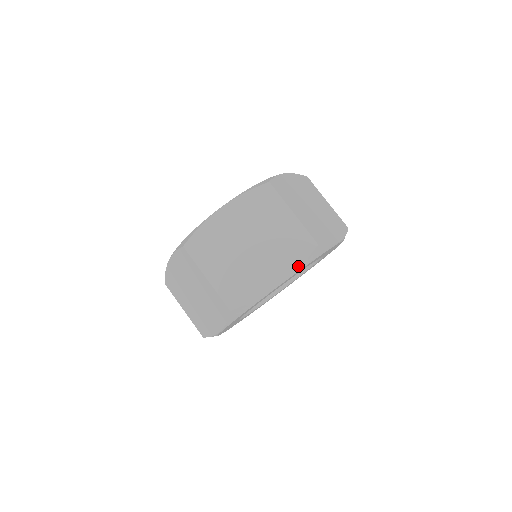
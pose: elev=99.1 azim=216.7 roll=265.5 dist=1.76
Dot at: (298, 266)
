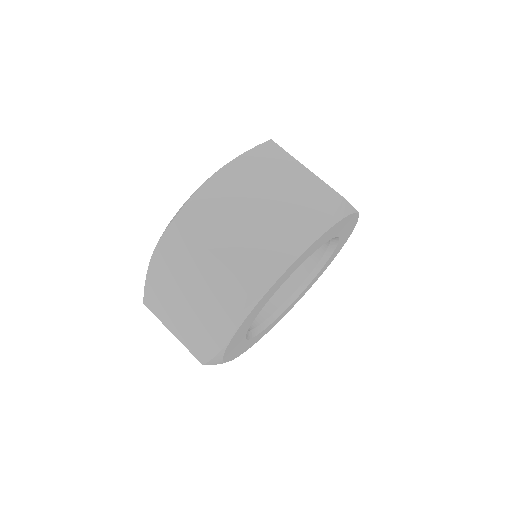
Dot at: (325, 224)
